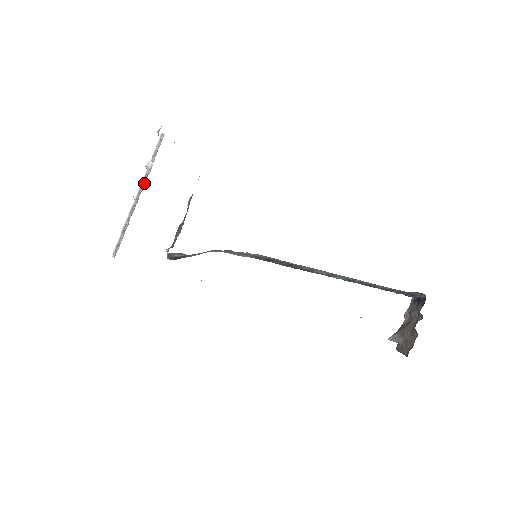
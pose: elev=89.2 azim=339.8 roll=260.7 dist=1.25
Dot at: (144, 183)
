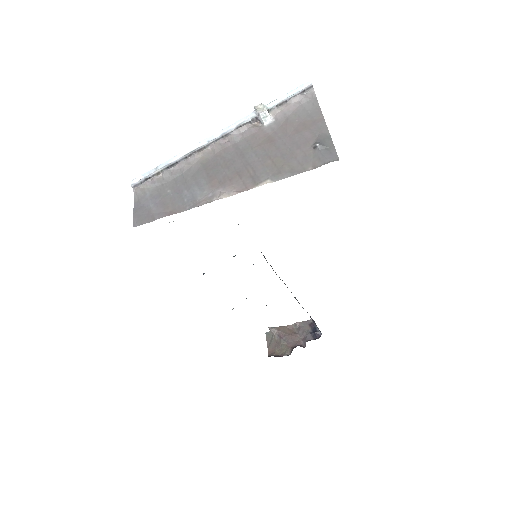
Dot at: (239, 137)
